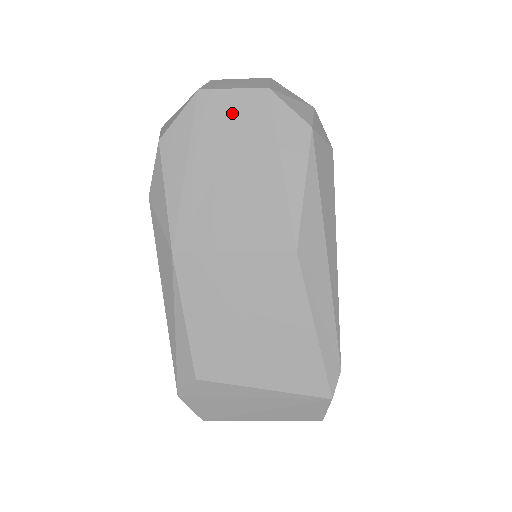
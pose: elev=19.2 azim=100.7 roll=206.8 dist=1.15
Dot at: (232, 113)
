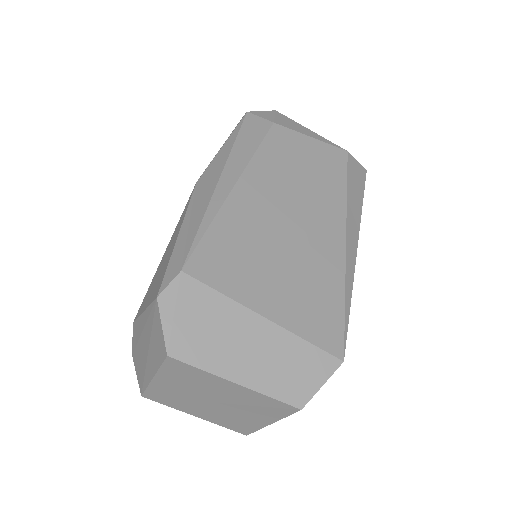
Dot at: occluded
